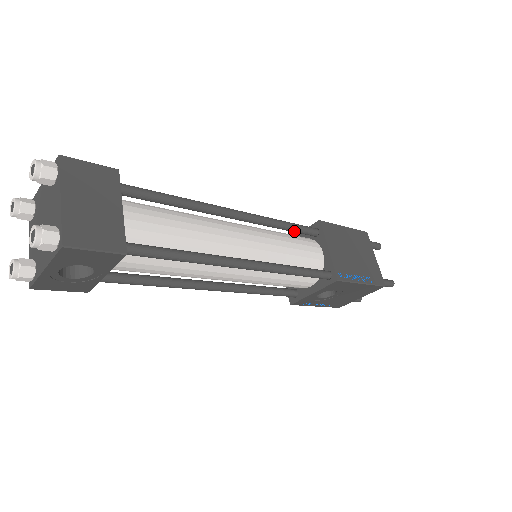
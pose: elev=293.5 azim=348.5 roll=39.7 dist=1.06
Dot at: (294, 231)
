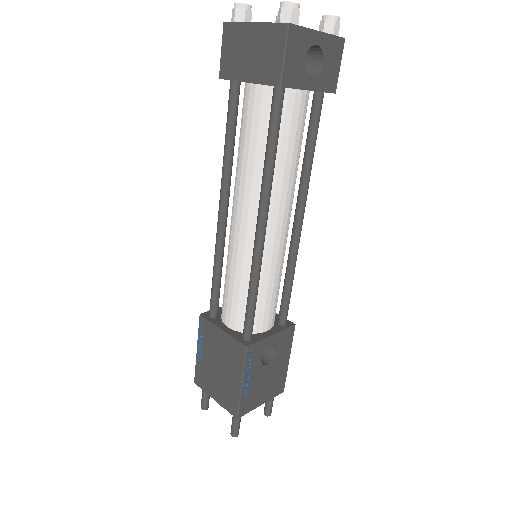
Dot at: occluded
